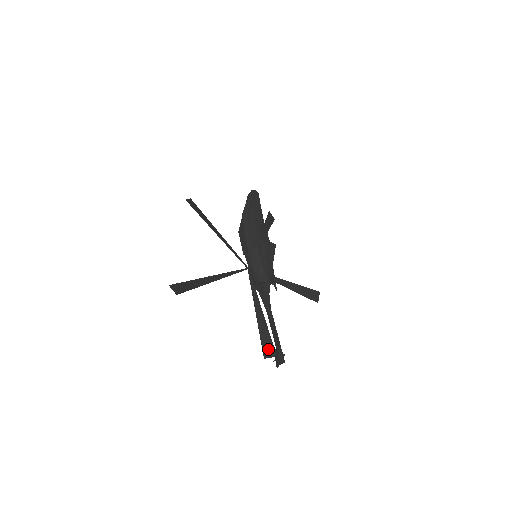
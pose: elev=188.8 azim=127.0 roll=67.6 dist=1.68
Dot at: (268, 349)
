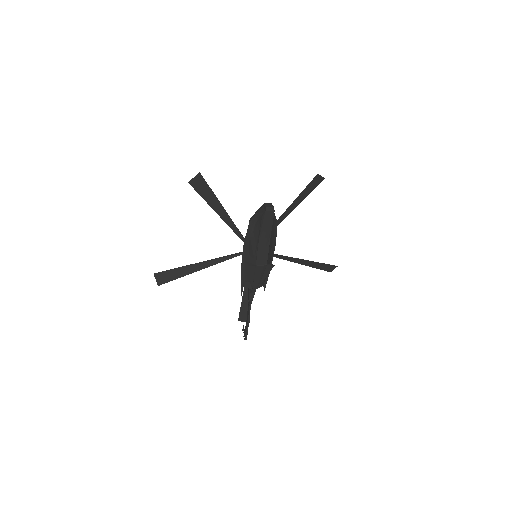
Dot at: (244, 316)
